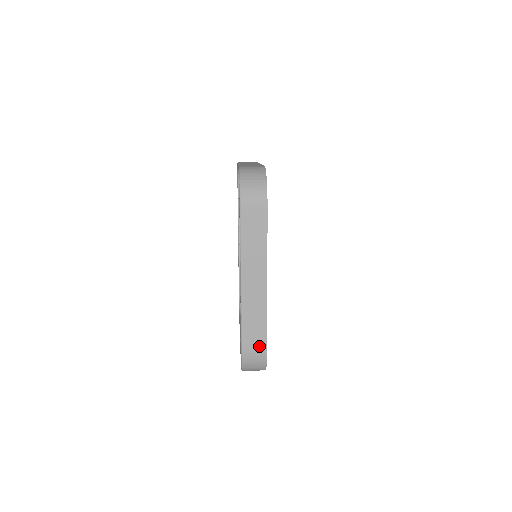
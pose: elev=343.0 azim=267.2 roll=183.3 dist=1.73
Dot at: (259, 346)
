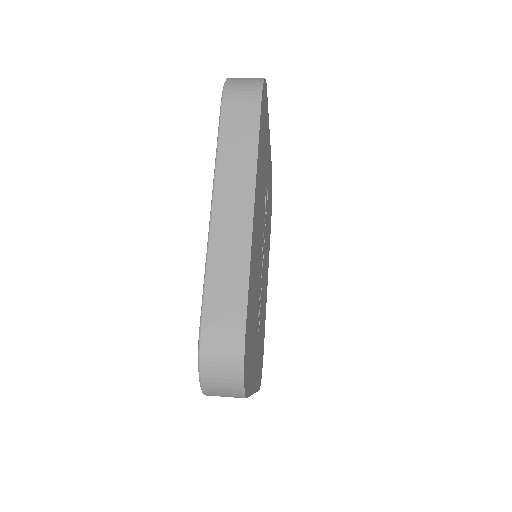
Dot at: occluded
